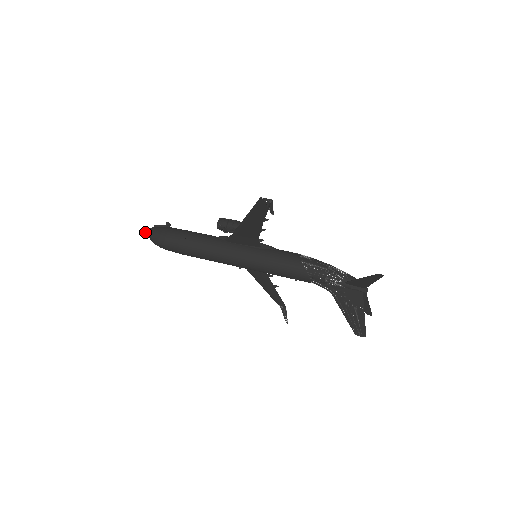
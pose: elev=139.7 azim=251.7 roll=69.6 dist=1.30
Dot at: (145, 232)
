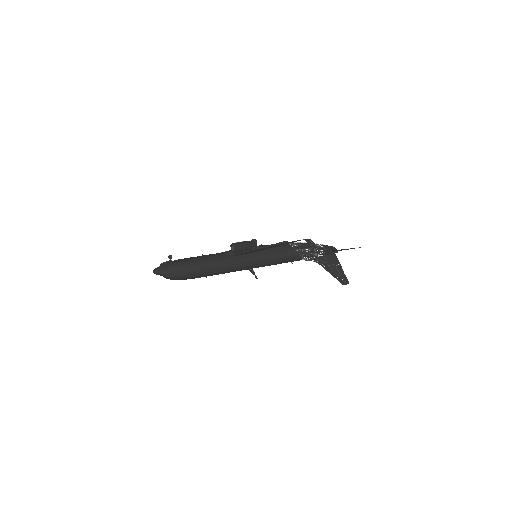
Dot at: (157, 273)
